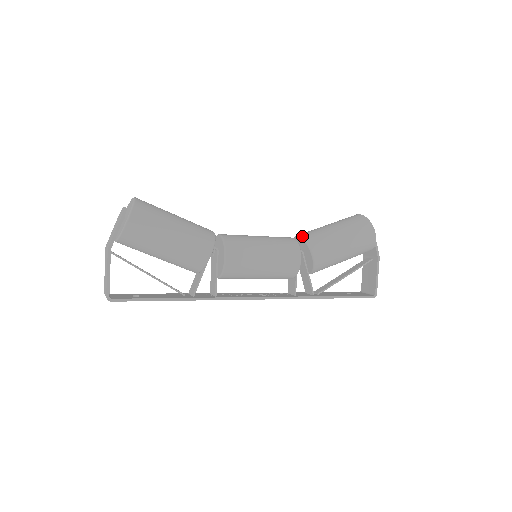
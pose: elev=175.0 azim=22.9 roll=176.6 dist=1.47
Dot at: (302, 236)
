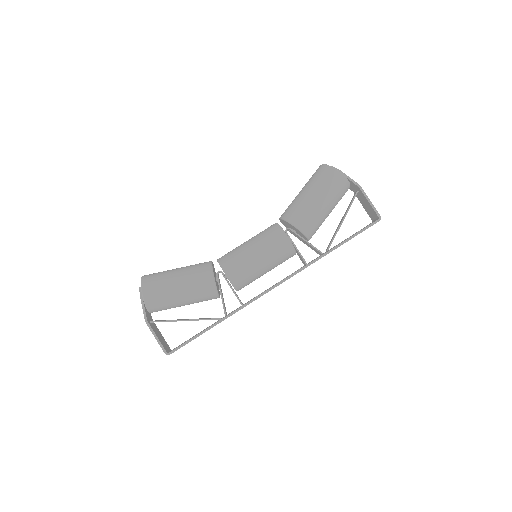
Dot at: (281, 217)
